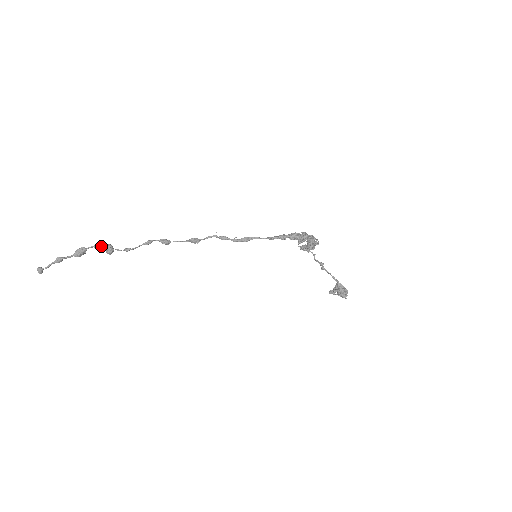
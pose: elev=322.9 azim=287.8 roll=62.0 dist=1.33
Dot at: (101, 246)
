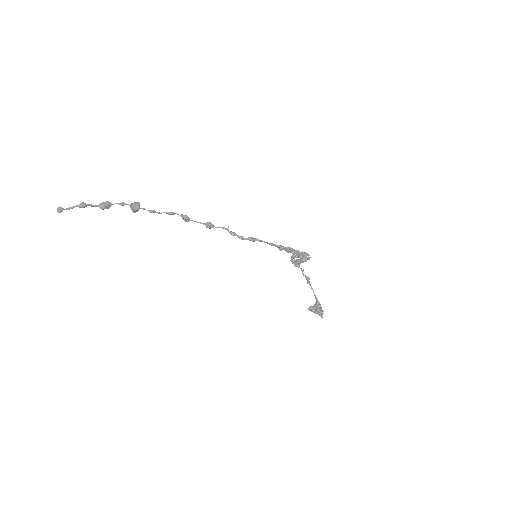
Dot at: (128, 204)
